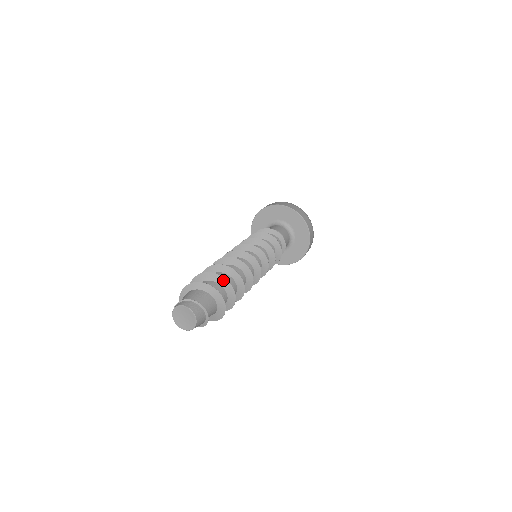
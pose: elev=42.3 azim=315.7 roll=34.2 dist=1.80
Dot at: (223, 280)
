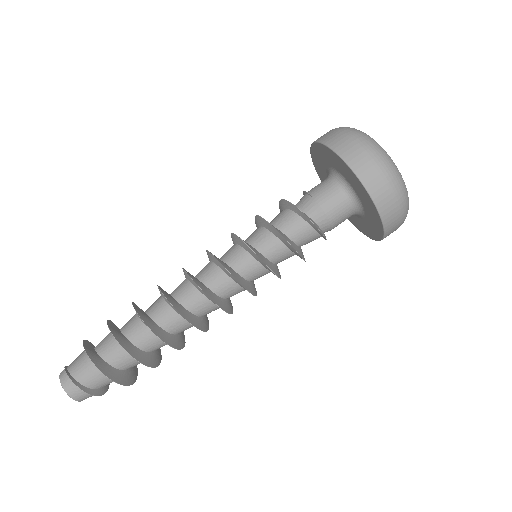
Dot at: (124, 349)
